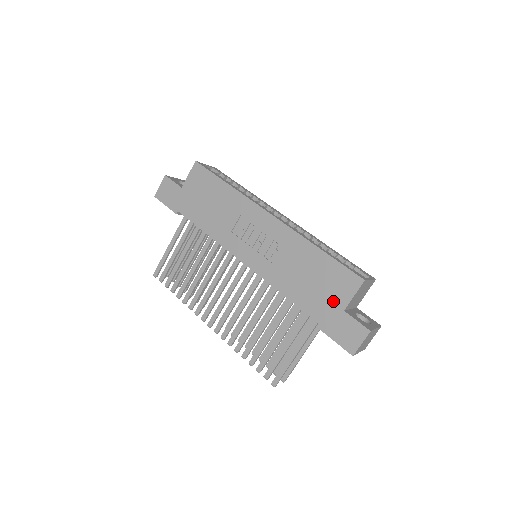
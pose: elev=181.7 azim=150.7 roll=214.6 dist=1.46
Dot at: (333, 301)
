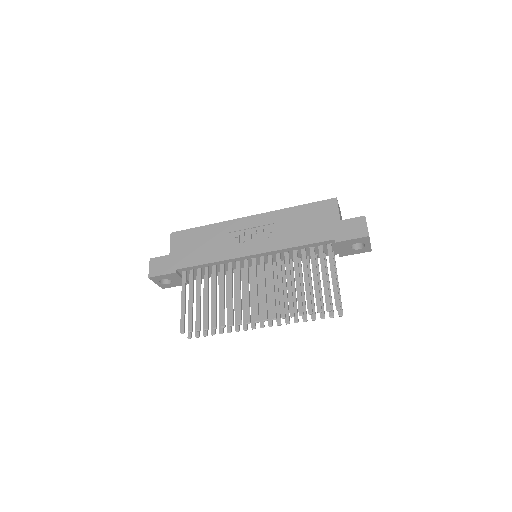
Dot at: (329, 222)
